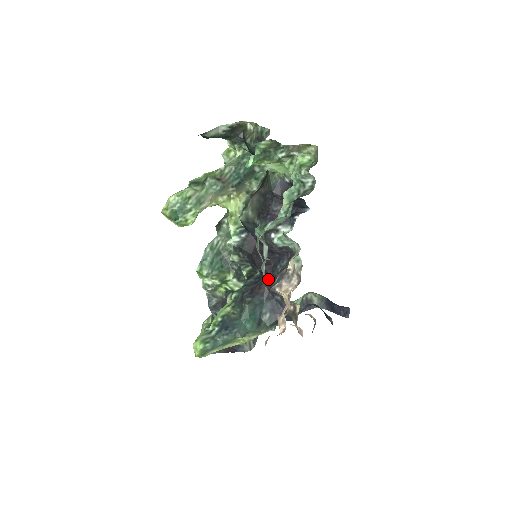
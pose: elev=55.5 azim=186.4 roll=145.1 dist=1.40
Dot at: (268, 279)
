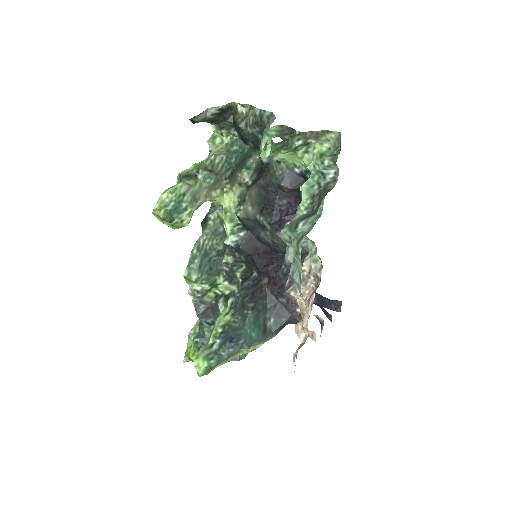
Dot at: (269, 280)
